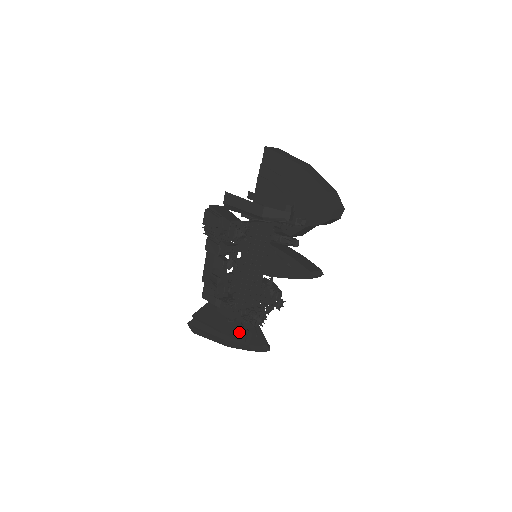
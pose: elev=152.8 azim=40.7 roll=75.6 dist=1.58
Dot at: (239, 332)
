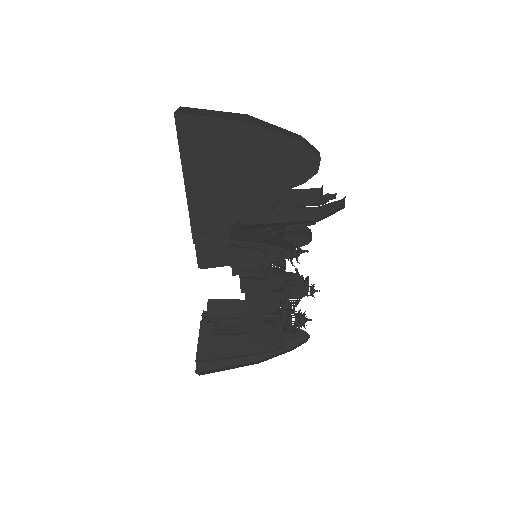
Dot at: (271, 343)
